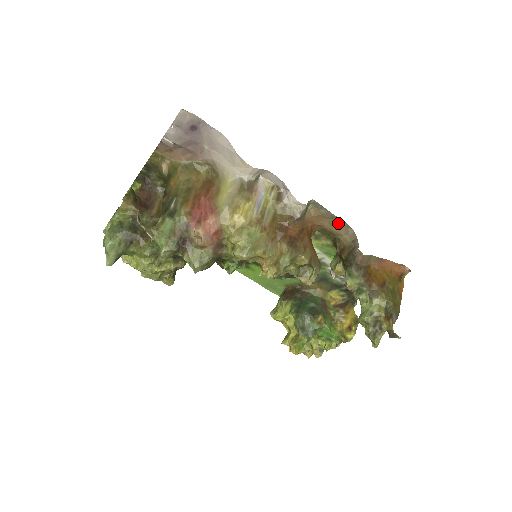
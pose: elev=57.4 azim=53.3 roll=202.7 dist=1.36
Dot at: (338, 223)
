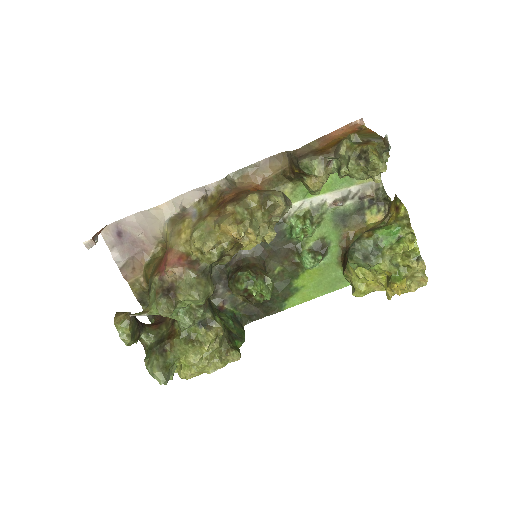
Dot at: (267, 164)
